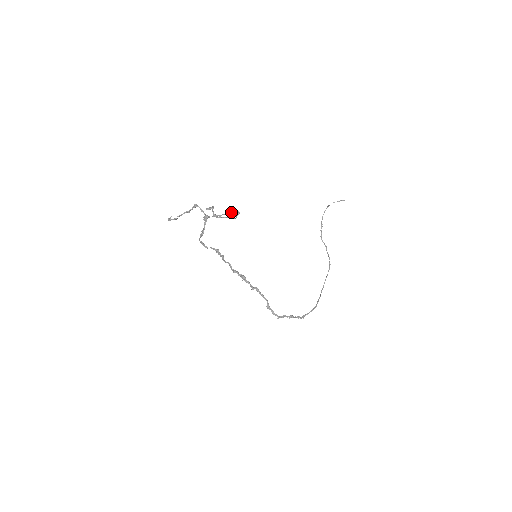
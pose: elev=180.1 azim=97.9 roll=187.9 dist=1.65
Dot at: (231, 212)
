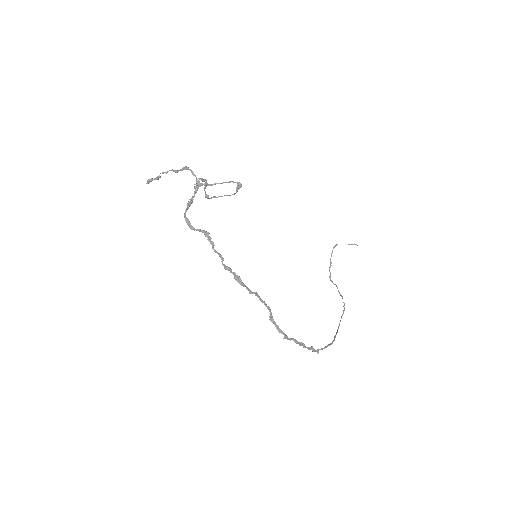
Dot at: (231, 181)
